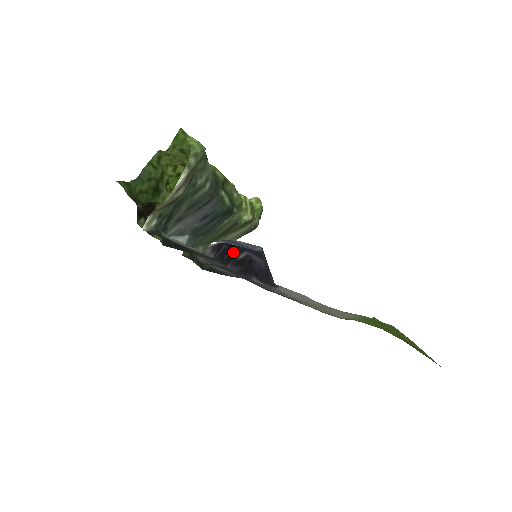
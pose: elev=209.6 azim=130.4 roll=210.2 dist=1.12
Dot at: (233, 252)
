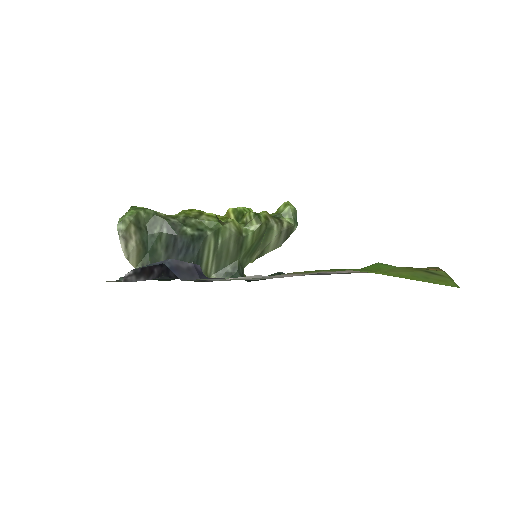
Dot at: occluded
